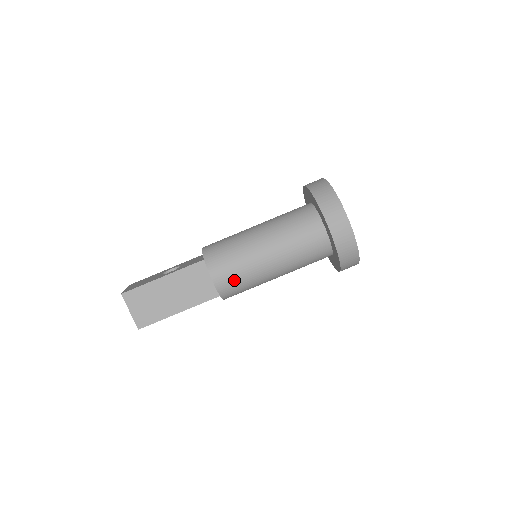
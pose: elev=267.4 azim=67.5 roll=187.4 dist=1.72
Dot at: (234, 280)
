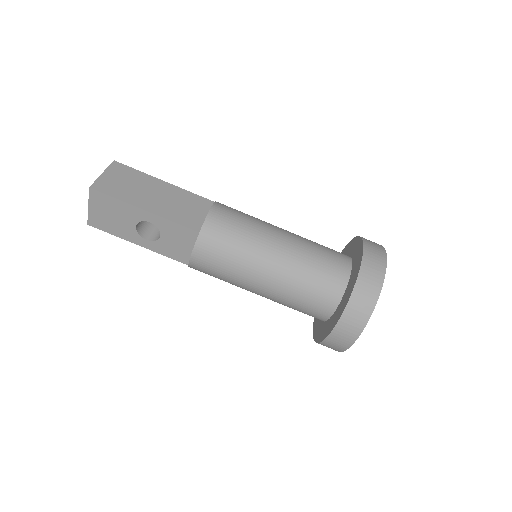
Dot at: (230, 227)
